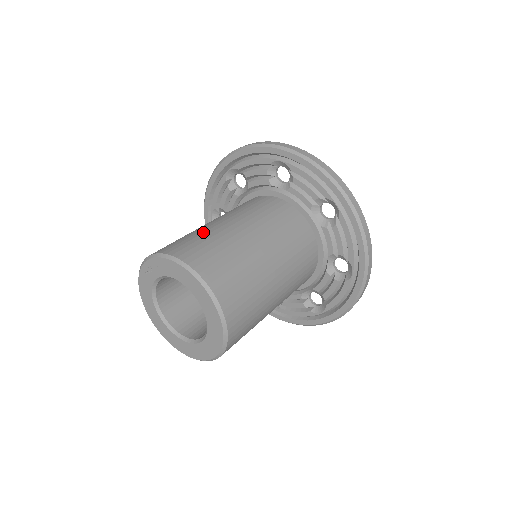
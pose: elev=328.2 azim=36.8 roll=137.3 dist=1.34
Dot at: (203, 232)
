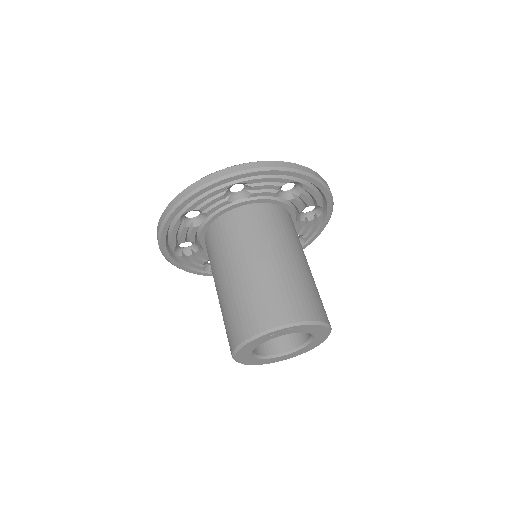
Dot at: (293, 280)
